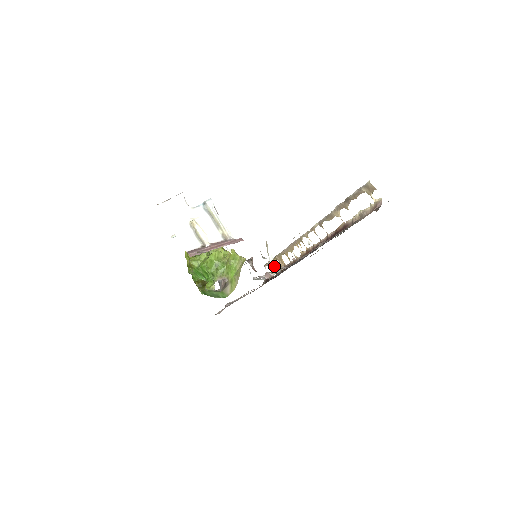
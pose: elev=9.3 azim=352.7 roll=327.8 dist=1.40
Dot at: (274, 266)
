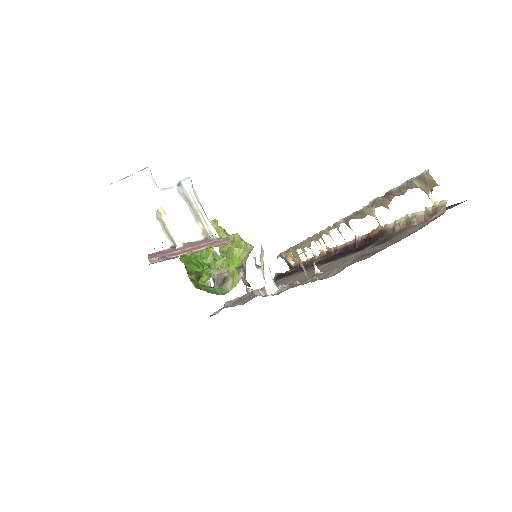
Dot at: (271, 284)
